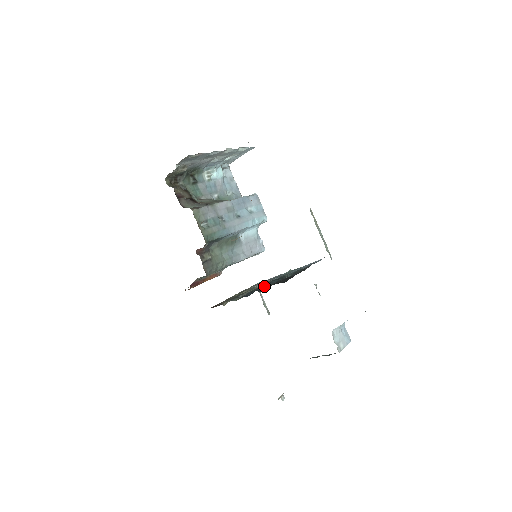
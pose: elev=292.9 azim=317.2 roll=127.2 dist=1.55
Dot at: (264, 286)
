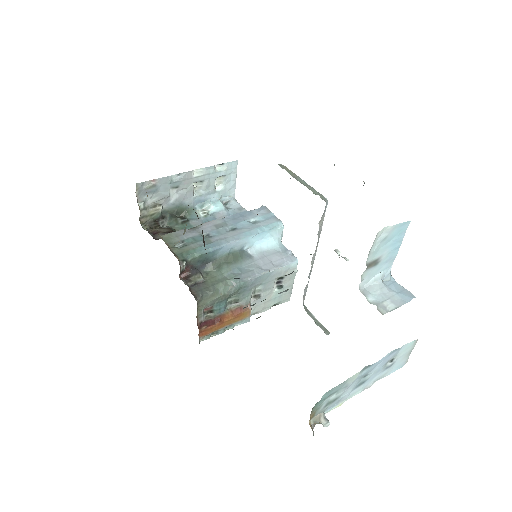
Dot at: occluded
